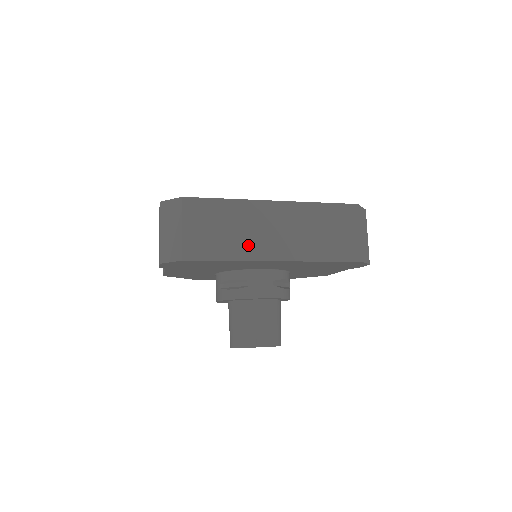
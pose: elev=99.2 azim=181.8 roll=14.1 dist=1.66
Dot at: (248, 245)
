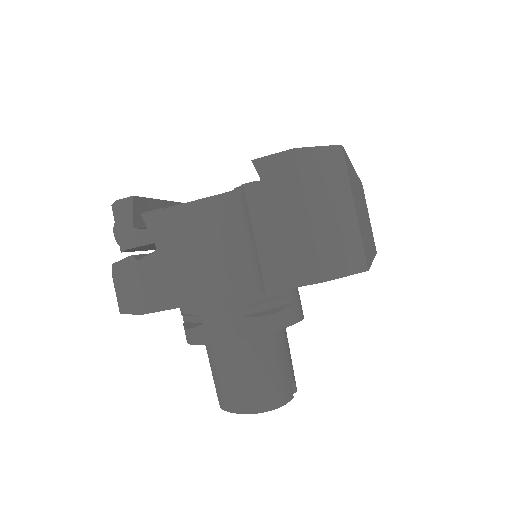
Dot at: (367, 237)
